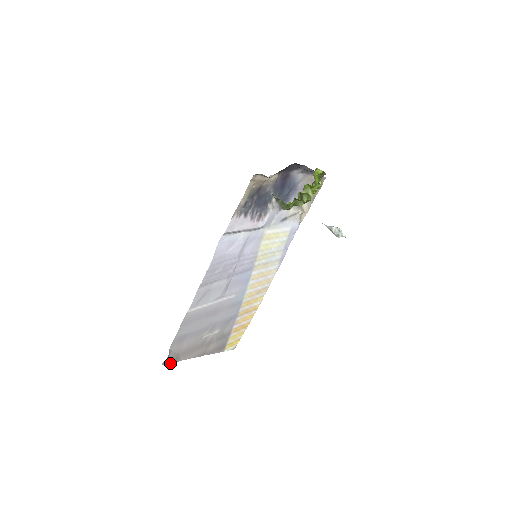
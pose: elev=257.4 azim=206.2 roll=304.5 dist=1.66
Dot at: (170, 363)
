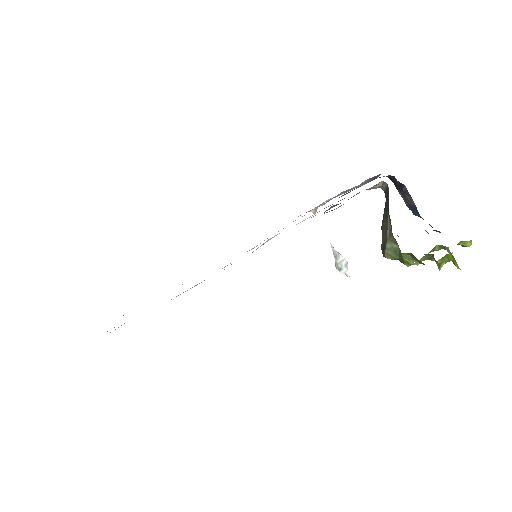
Dot at: occluded
